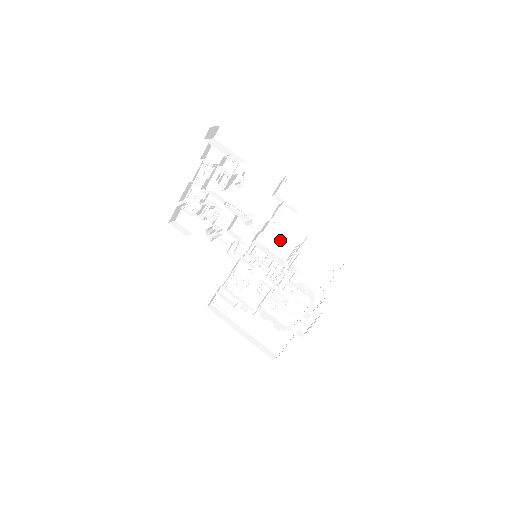
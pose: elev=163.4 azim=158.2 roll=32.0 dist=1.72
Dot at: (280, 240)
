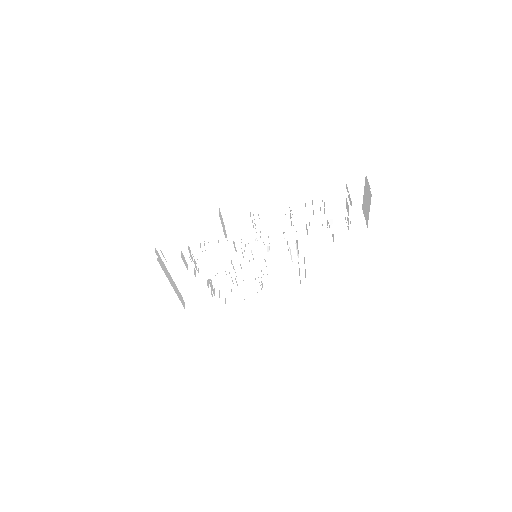
Dot at: occluded
